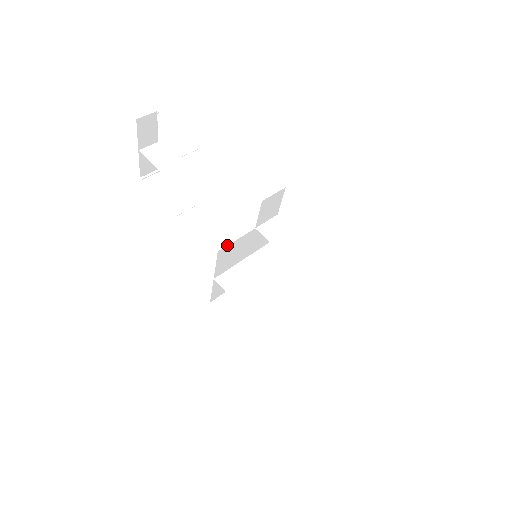
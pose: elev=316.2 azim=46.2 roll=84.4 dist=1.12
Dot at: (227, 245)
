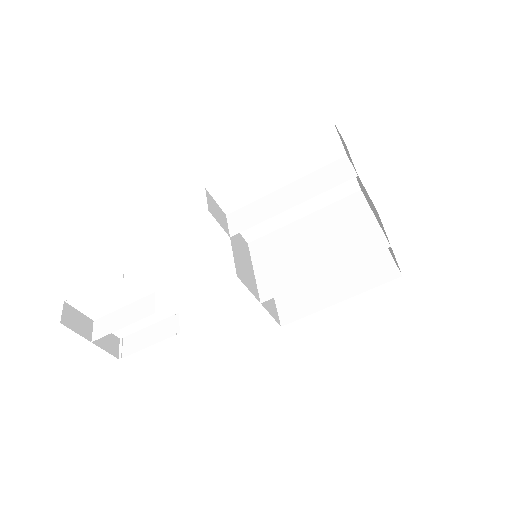
Dot at: occluded
